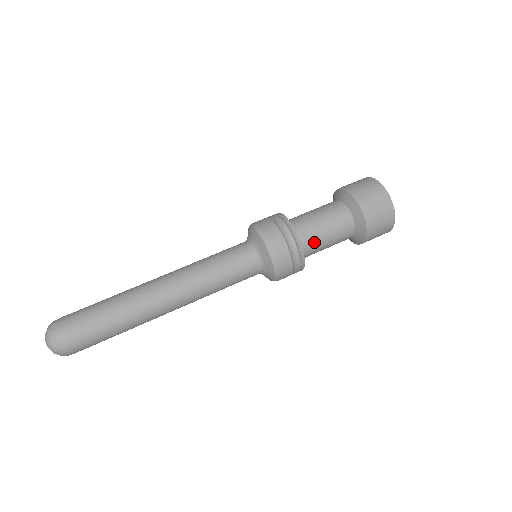
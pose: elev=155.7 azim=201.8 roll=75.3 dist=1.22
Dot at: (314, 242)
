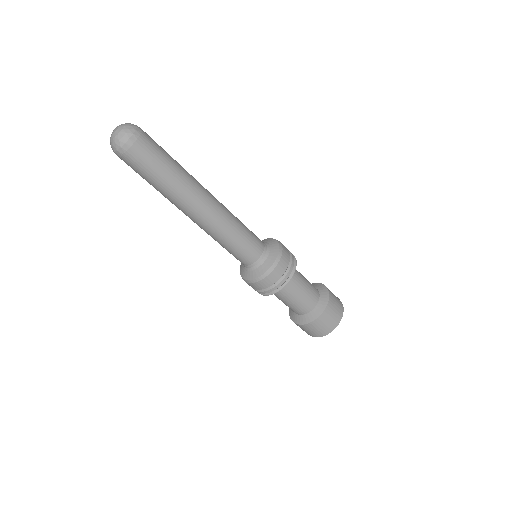
Dot at: (298, 276)
